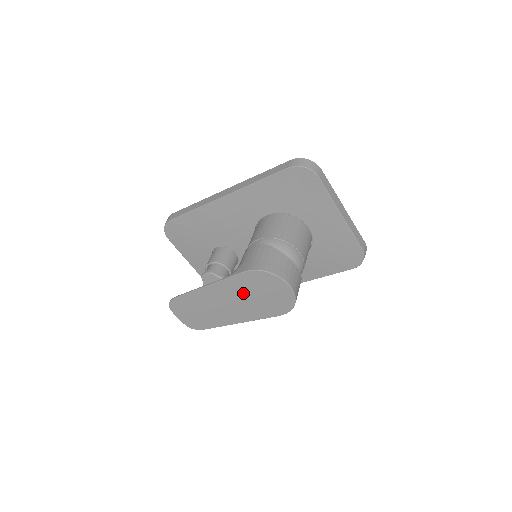
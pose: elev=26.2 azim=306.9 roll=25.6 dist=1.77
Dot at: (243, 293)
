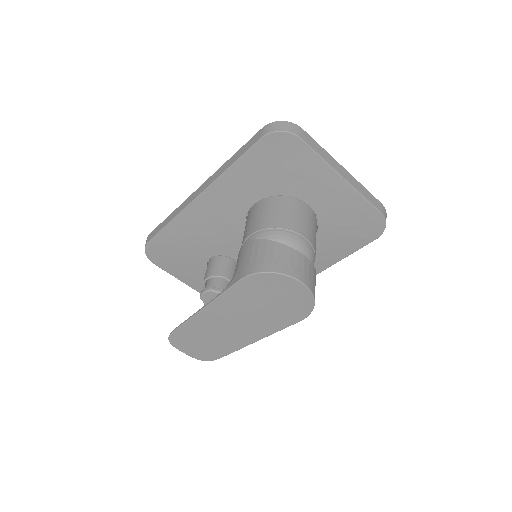
Dot at: (248, 305)
